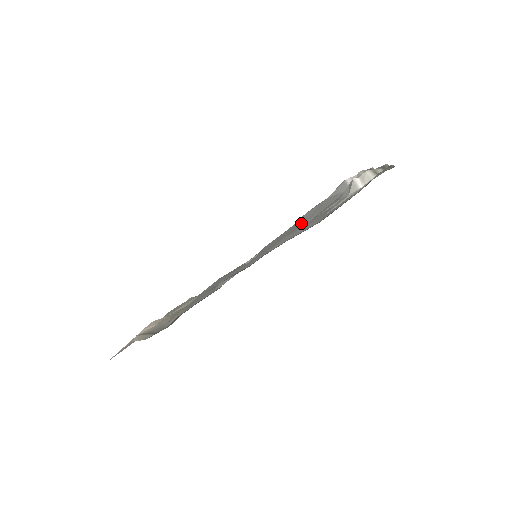
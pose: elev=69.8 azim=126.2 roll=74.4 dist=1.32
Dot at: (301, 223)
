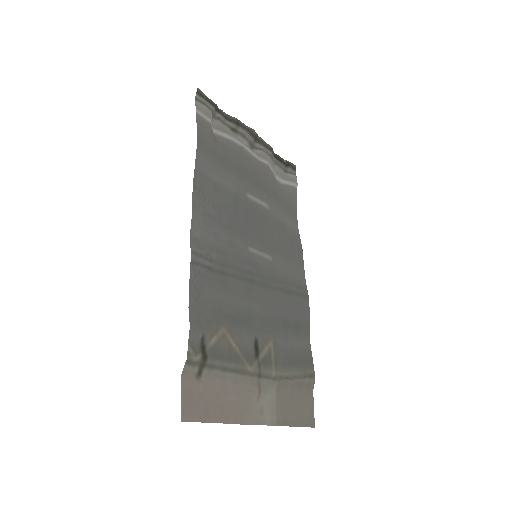
Dot at: (276, 219)
